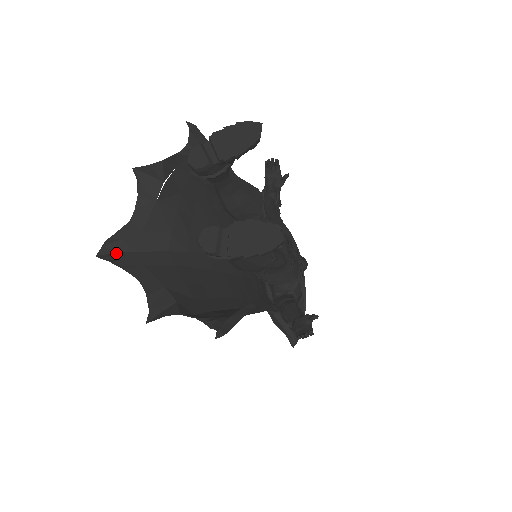
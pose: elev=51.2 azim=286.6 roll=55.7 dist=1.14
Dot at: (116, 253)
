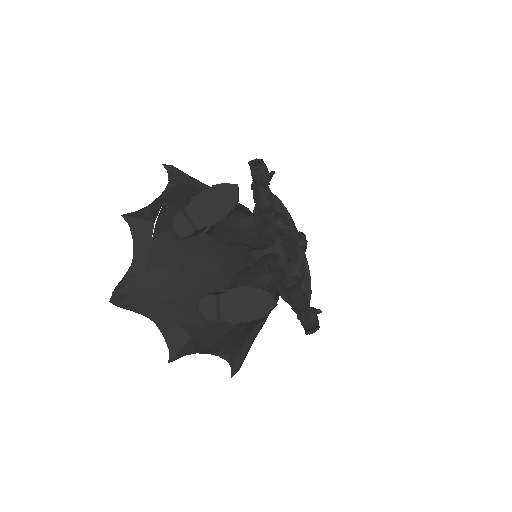
Dot at: (127, 296)
